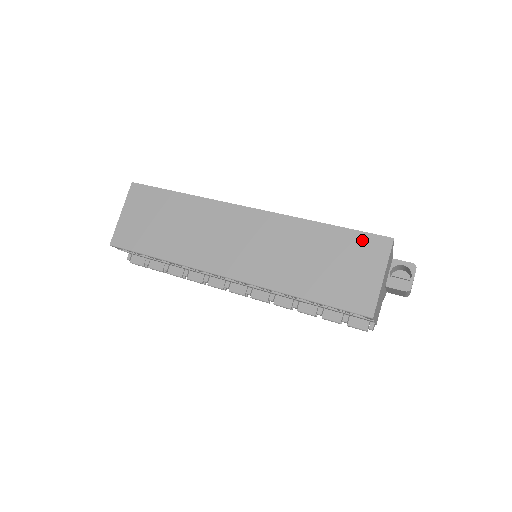
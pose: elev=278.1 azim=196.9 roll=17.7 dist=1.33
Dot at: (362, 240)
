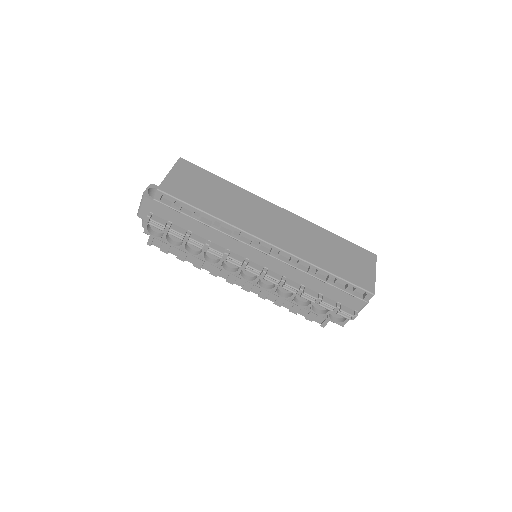
Dot at: (359, 250)
